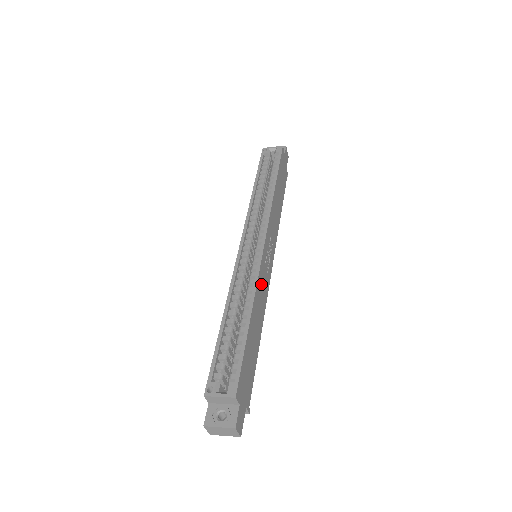
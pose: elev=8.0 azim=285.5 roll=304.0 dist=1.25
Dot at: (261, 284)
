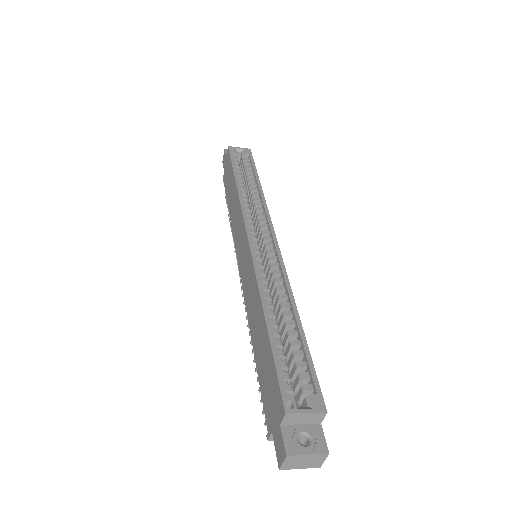
Dot at: occluded
